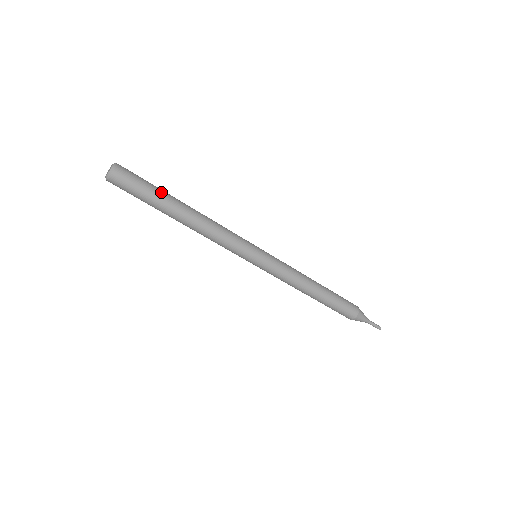
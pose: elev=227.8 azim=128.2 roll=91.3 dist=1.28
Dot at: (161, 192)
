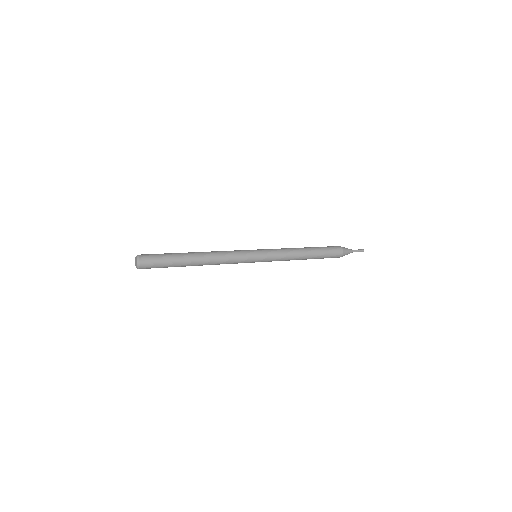
Dot at: (176, 259)
